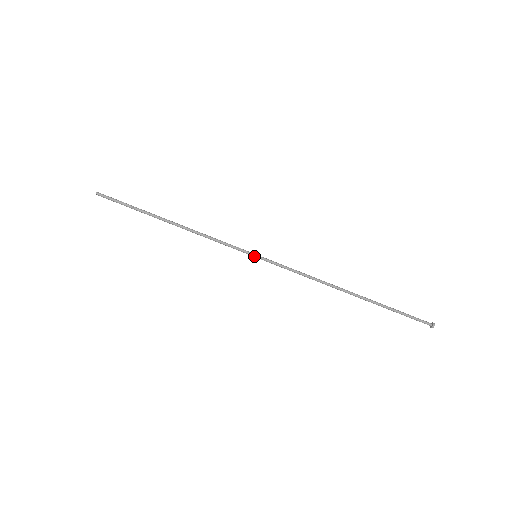
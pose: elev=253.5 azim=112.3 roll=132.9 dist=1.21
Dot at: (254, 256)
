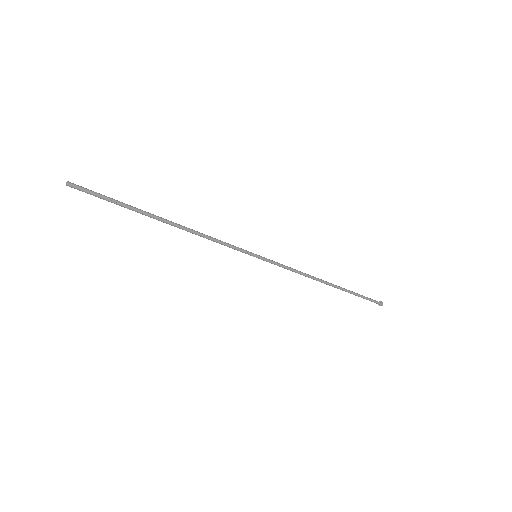
Dot at: occluded
